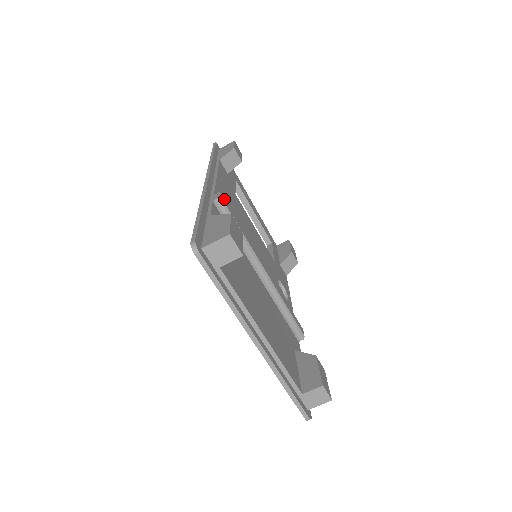
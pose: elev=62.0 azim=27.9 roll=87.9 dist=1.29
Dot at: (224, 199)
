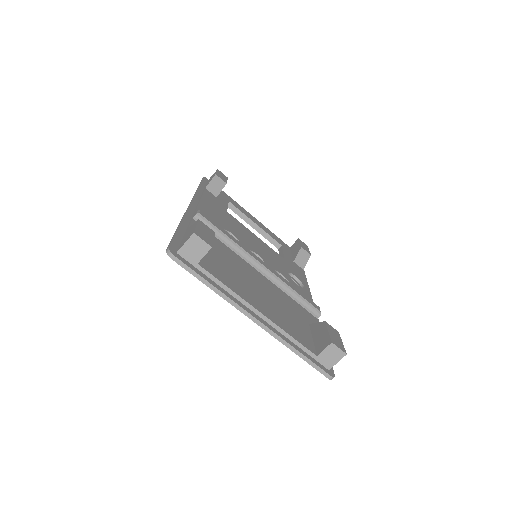
Dot at: (203, 214)
